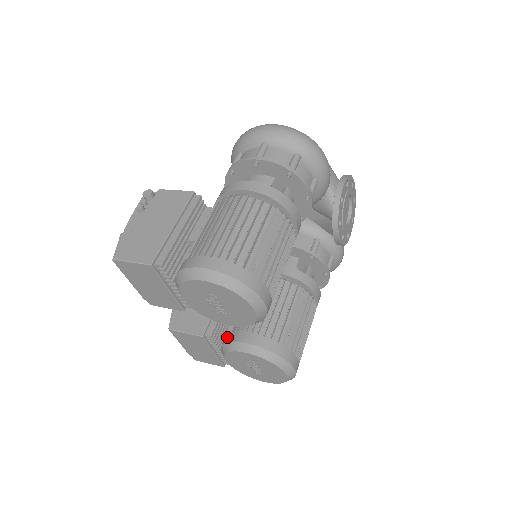
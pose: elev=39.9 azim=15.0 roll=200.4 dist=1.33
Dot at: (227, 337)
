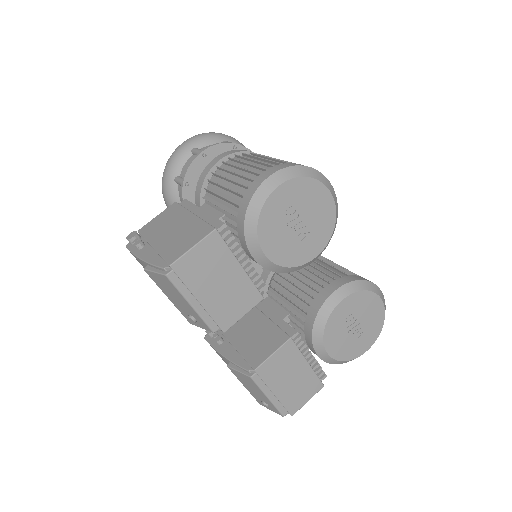
Dot at: (309, 319)
